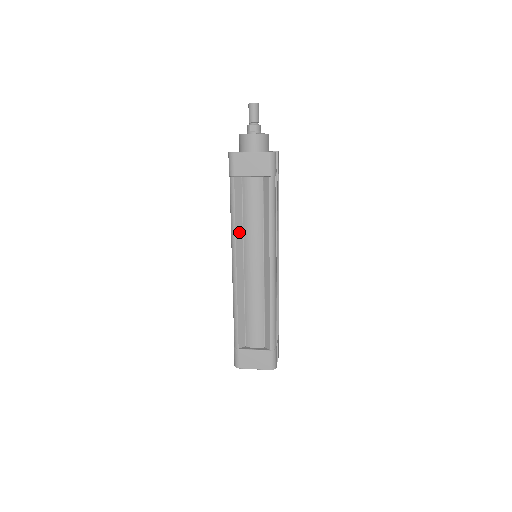
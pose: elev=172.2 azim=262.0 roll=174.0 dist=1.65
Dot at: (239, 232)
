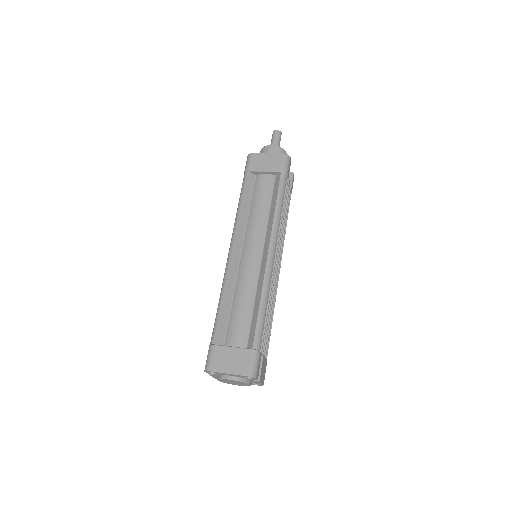
Dot at: (243, 220)
